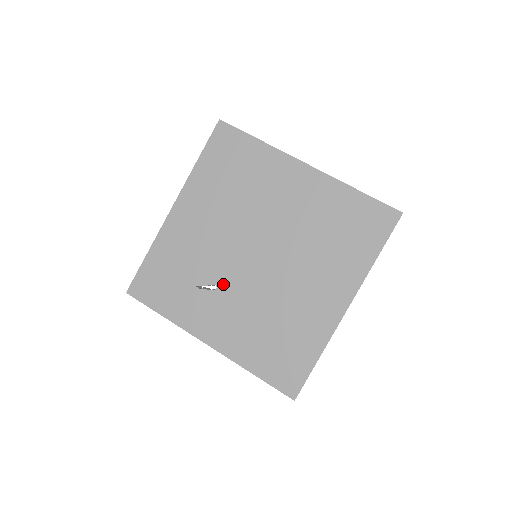
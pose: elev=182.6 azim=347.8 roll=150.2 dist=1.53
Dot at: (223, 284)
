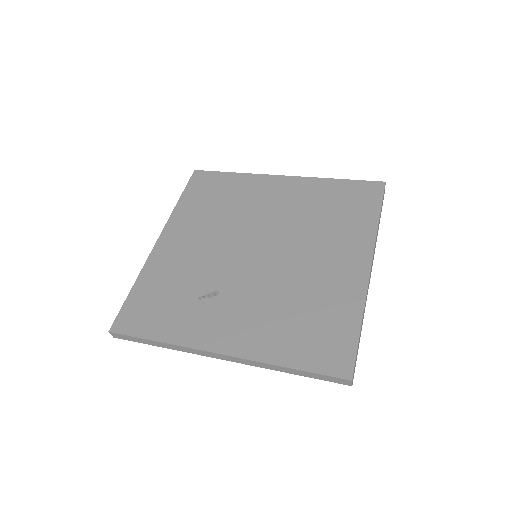
Dot at: (226, 287)
